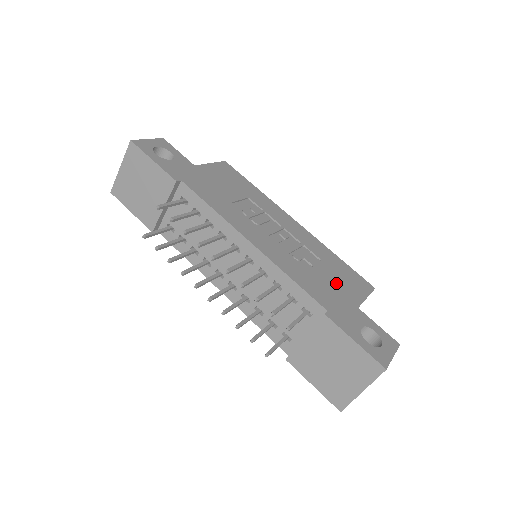
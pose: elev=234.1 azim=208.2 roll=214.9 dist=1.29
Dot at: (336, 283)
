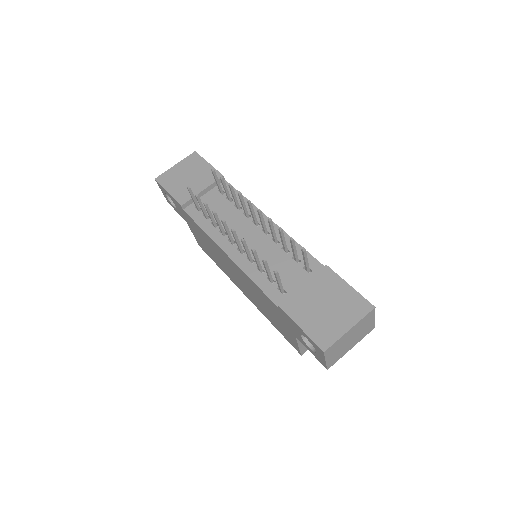
Dot at: occluded
